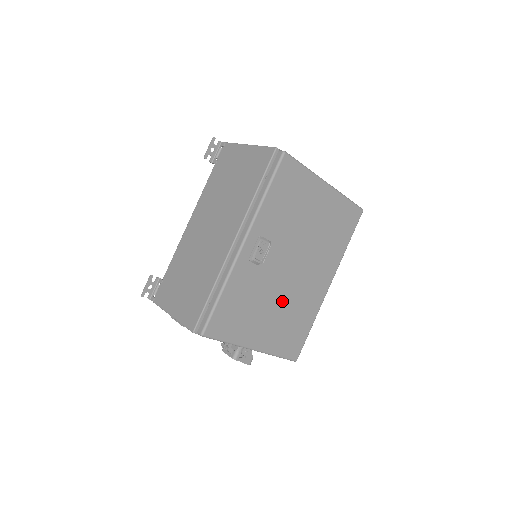
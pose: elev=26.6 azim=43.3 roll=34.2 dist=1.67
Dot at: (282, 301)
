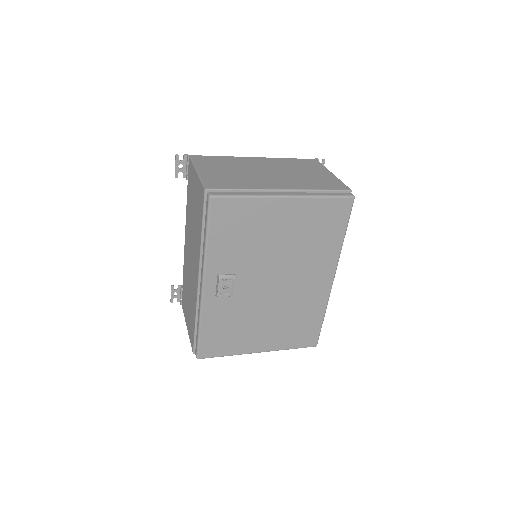
Dot at: (274, 311)
